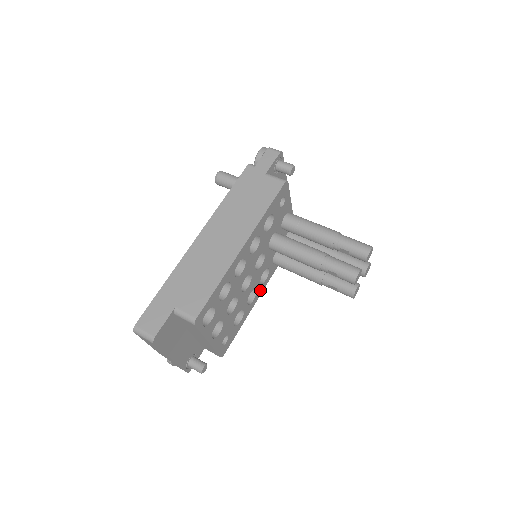
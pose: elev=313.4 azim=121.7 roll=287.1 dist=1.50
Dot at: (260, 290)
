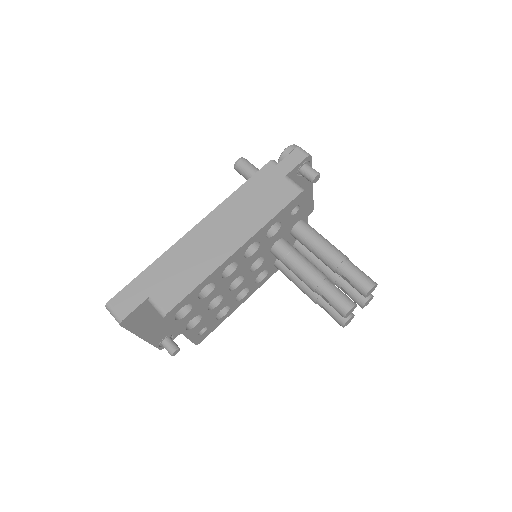
Dot at: (254, 288)
